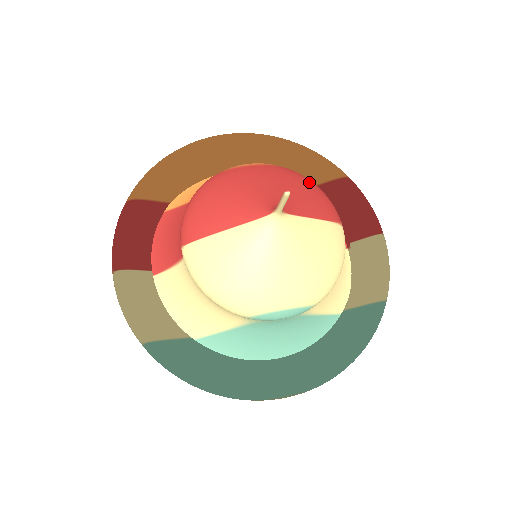
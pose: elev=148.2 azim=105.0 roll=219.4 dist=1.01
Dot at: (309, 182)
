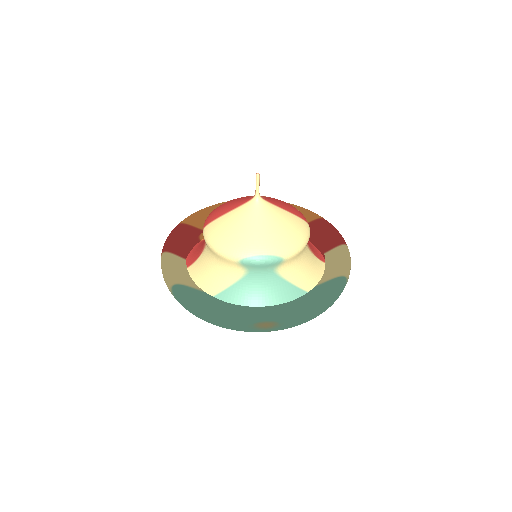
Dot at: occluded
